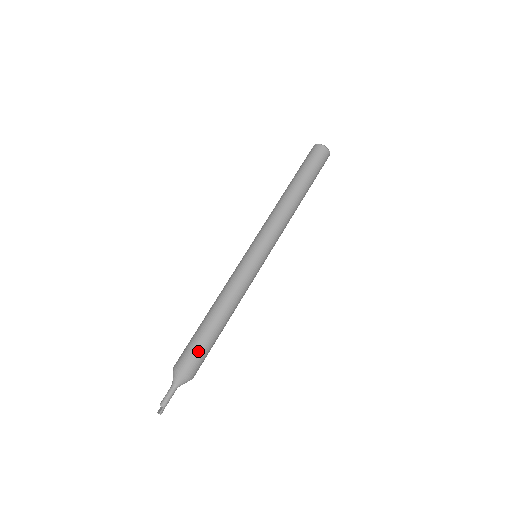
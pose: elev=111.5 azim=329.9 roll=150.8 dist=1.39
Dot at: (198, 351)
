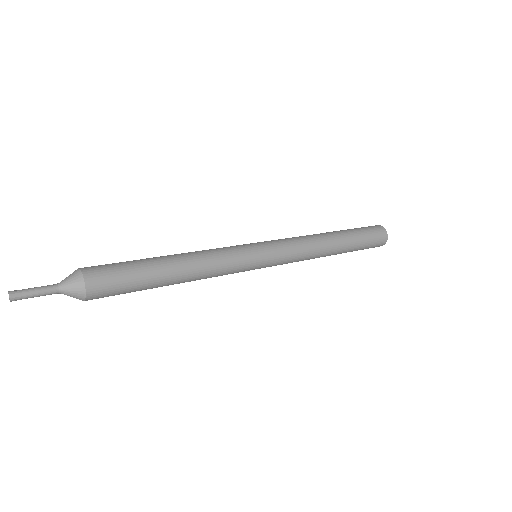
Dot at: occluded
